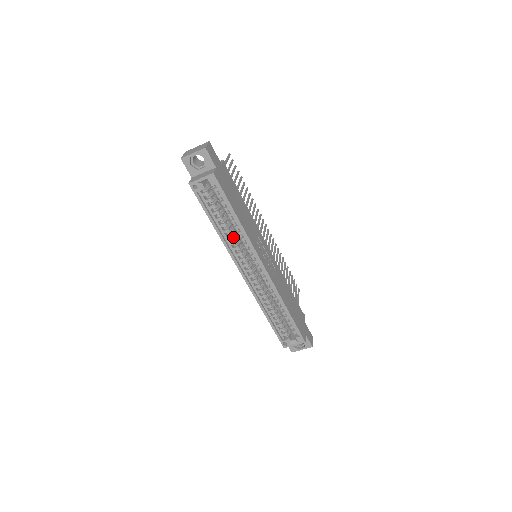
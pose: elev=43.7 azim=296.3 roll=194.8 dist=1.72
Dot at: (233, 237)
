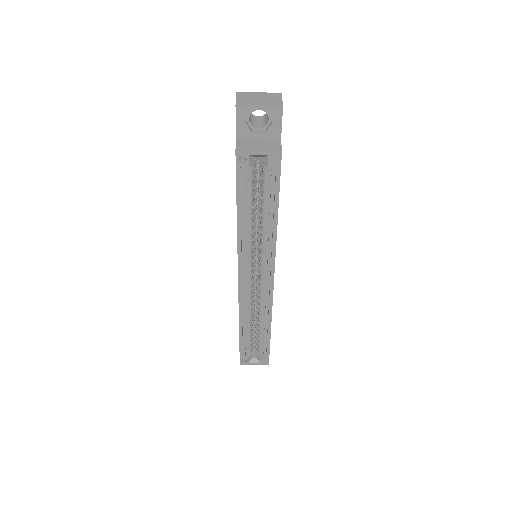
Dot at: (252, 235)
